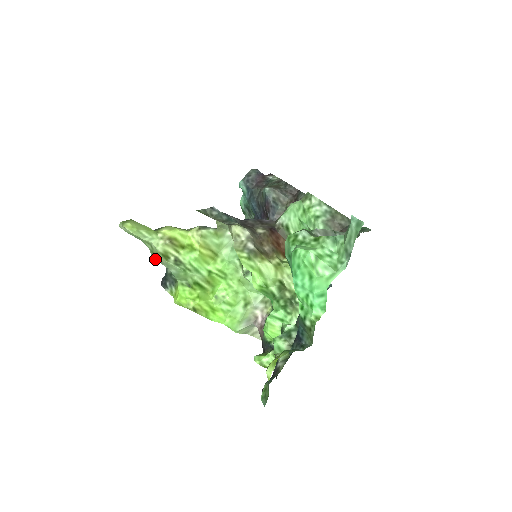
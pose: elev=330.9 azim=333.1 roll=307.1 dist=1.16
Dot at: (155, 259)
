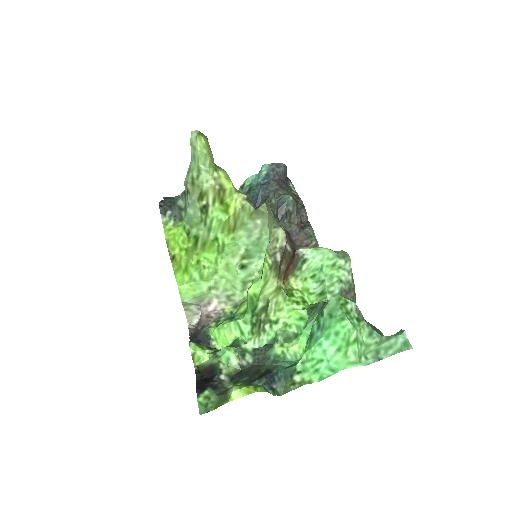
Dot at: (187, 187)
